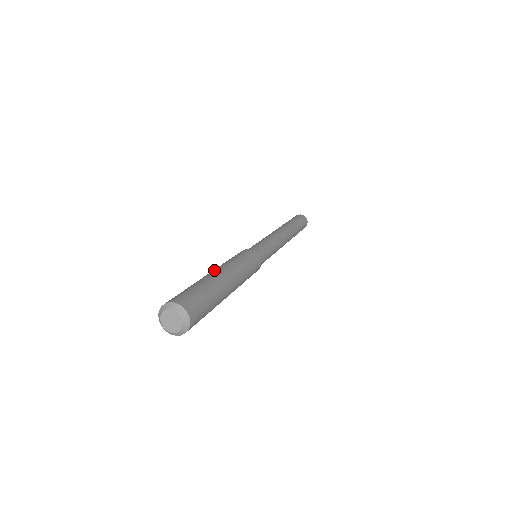
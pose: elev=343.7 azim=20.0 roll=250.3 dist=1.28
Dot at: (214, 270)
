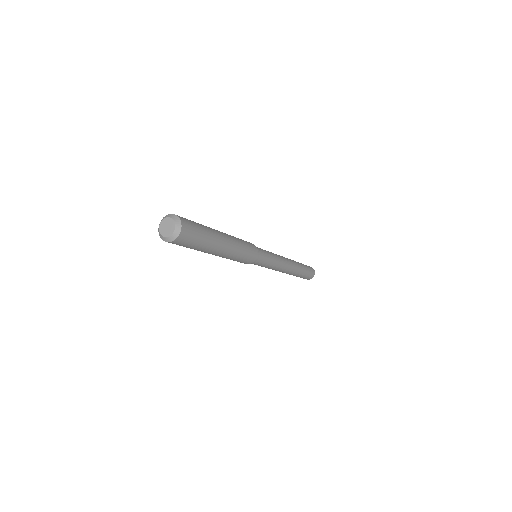
Dot at: occluded
